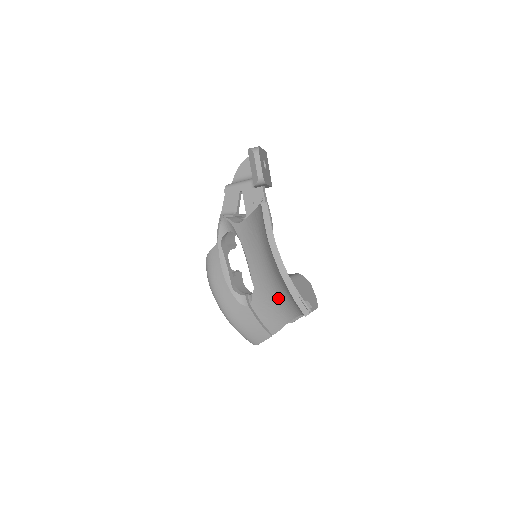
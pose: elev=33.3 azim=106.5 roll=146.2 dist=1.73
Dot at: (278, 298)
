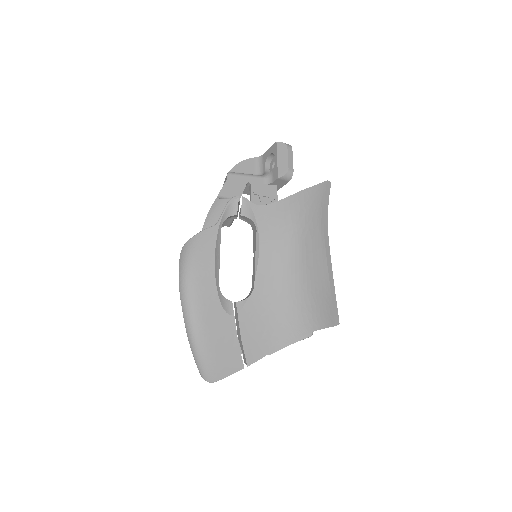
Dot at: (283, 309)
